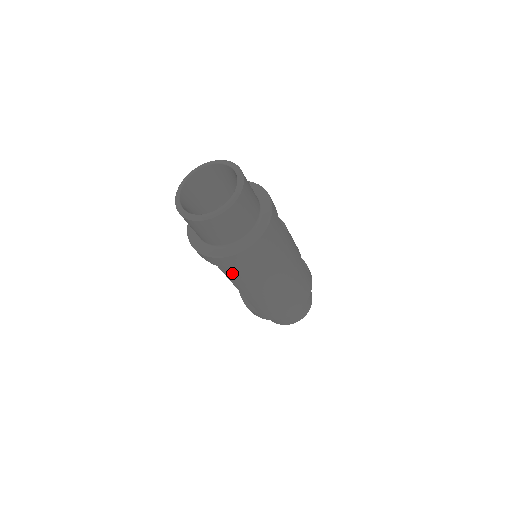
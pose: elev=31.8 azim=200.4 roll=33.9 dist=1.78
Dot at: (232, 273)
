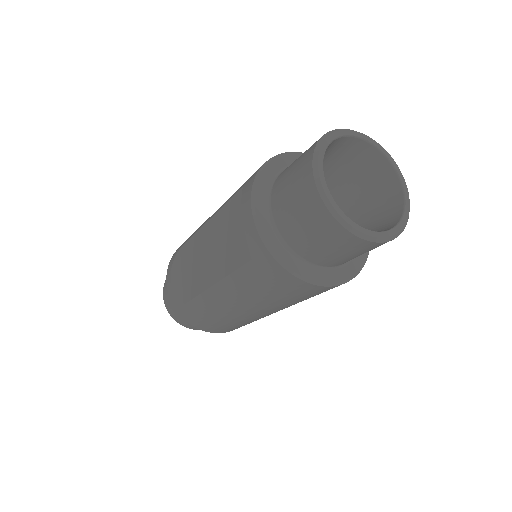
Dot at: (253, 278)
